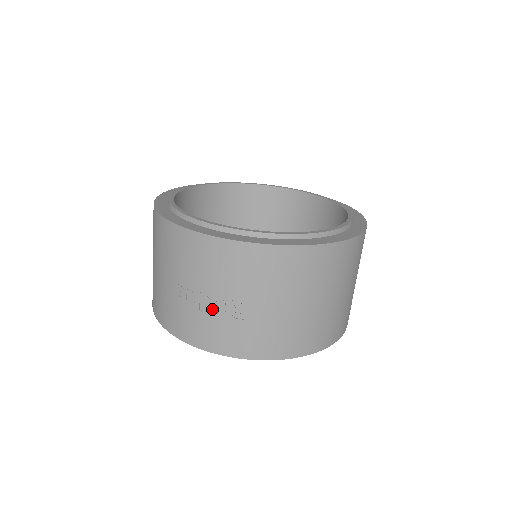
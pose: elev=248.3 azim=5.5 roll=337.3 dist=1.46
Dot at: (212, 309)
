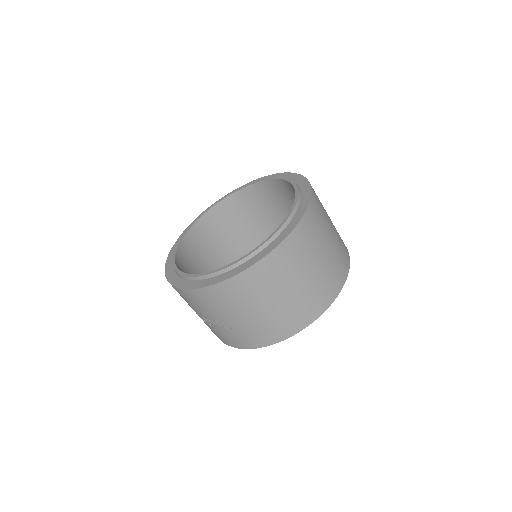
Dot at: (214, 325)
